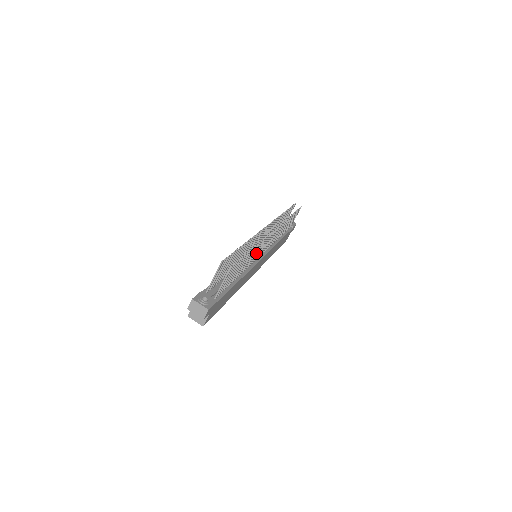
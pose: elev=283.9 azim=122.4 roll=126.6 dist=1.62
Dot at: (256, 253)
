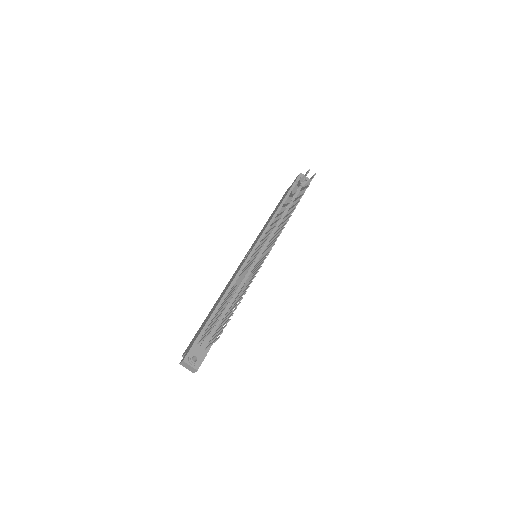
Dot at: (252, 275)
